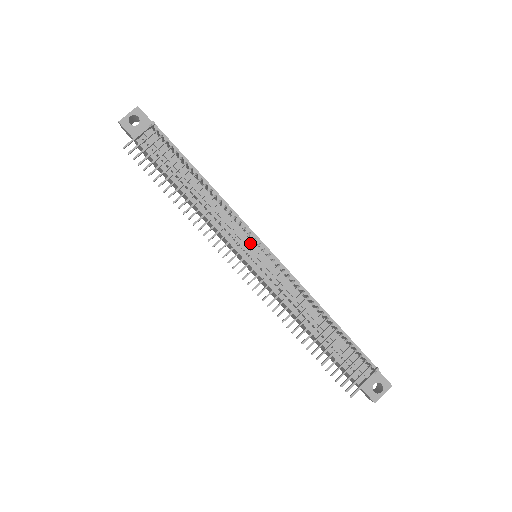
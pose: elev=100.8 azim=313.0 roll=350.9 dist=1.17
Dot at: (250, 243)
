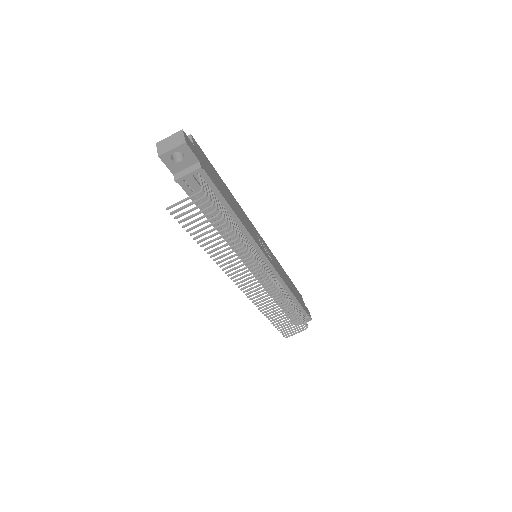
Dot at: occluded
